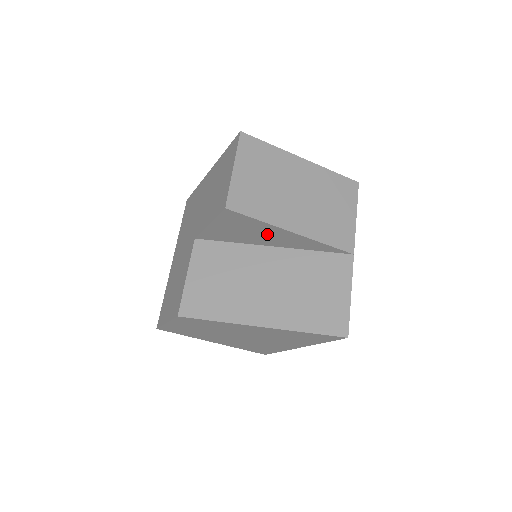
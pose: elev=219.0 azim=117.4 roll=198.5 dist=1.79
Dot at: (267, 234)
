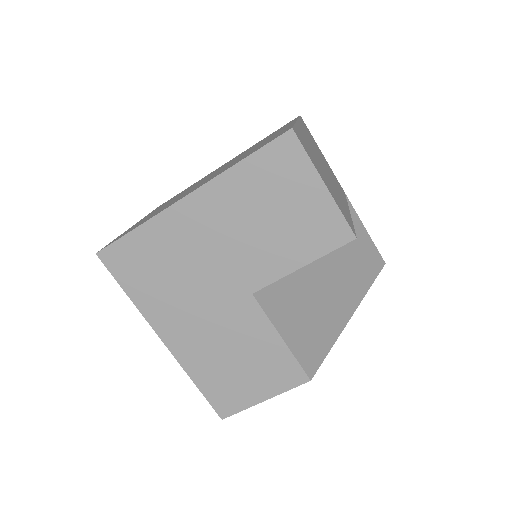
Dot at: occluded
